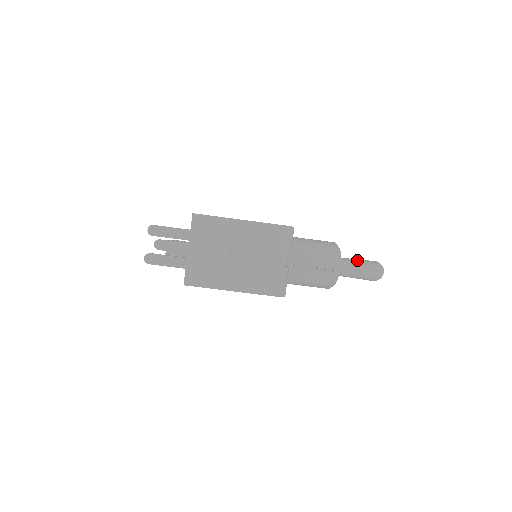
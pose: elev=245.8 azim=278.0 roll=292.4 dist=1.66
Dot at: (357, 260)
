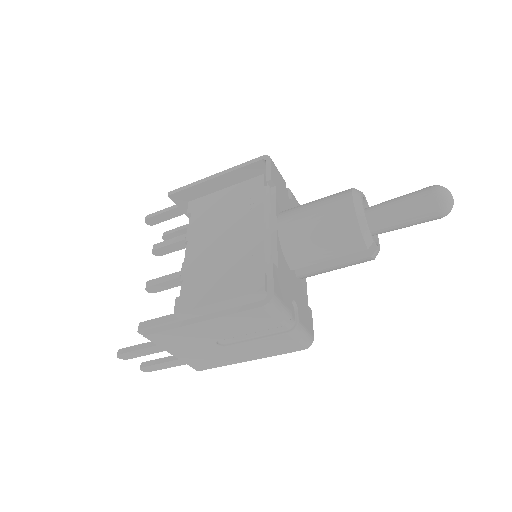
Dot at: (400, 209)
